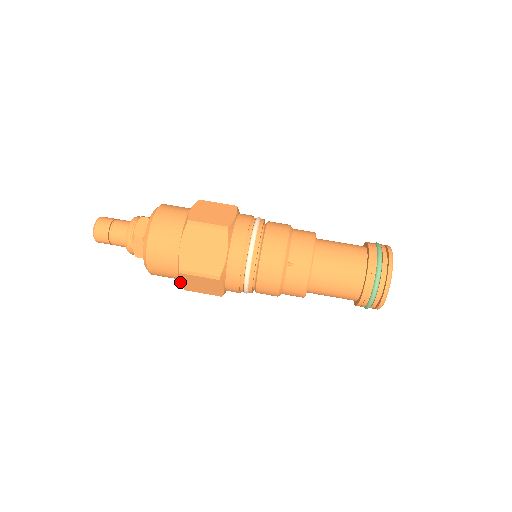
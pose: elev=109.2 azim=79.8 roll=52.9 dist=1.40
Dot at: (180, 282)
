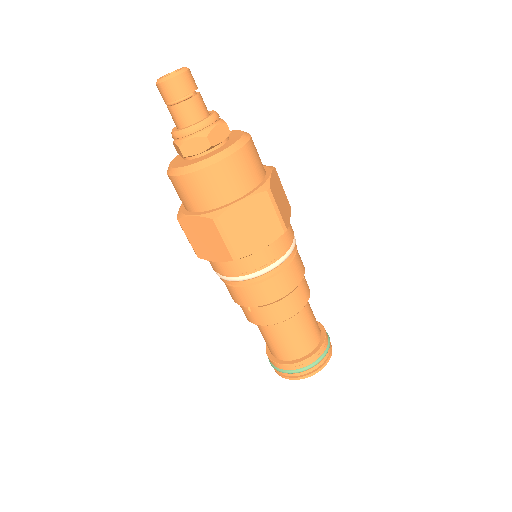
Dot at: occluded
